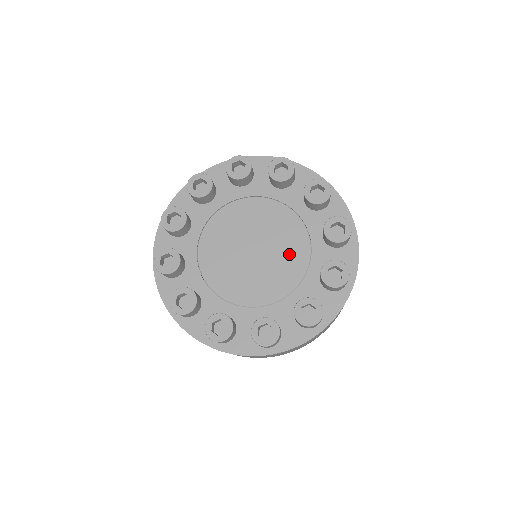
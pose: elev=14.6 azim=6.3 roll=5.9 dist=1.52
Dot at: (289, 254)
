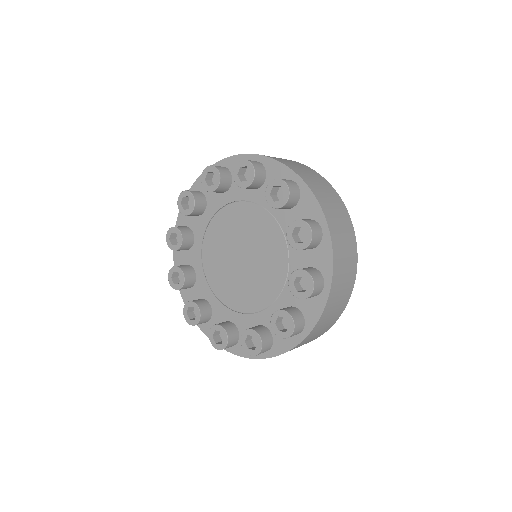
Dot at: (266, 277)
